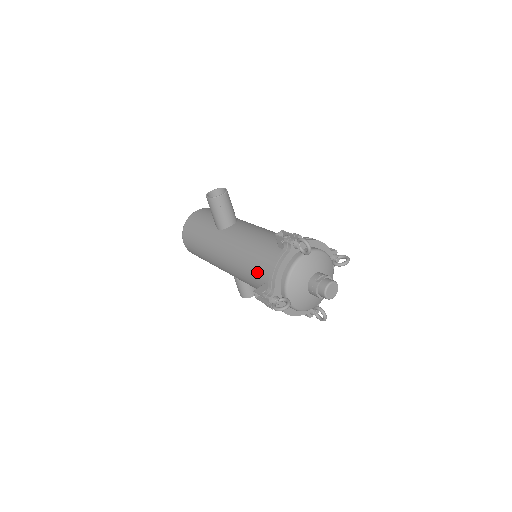
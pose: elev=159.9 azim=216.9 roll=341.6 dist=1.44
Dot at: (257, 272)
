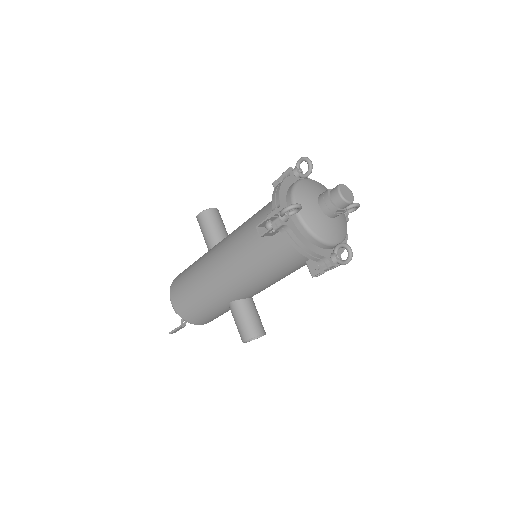
Dot at: (258, 223)
